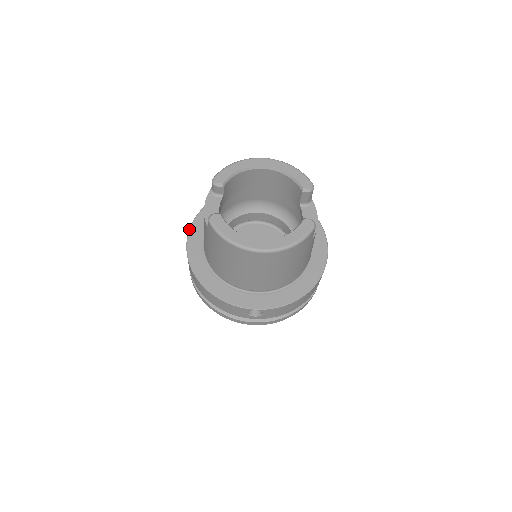
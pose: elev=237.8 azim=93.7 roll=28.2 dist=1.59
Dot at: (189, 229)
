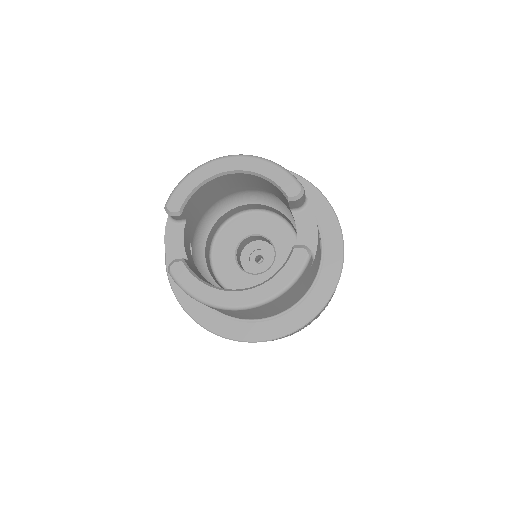
Dot at: occluded
